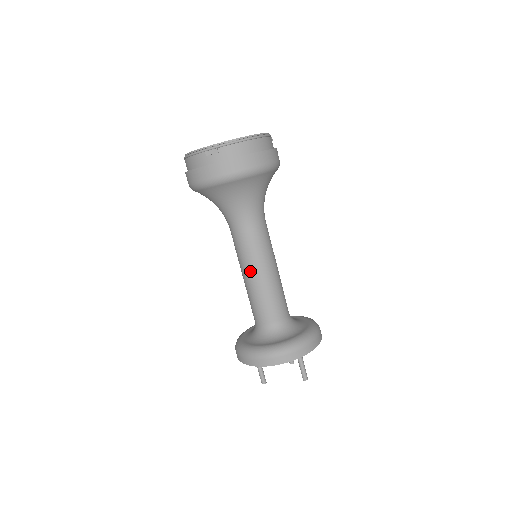
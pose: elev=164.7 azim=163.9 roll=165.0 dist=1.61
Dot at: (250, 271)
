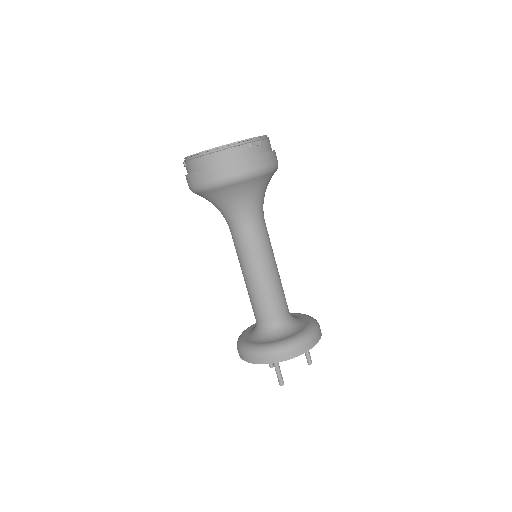
Dot at: occluded
